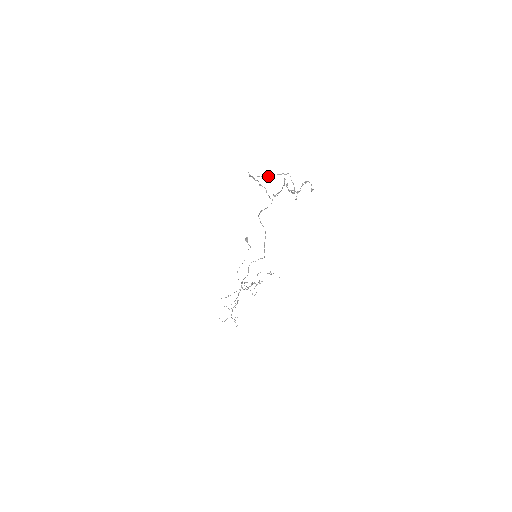
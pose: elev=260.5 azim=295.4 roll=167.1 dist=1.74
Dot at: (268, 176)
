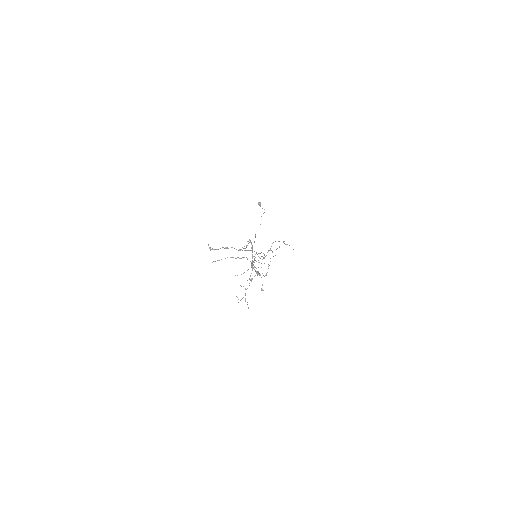
Dot at: occluded
